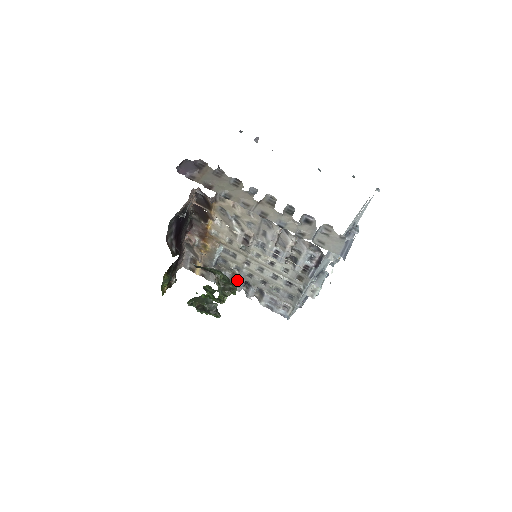
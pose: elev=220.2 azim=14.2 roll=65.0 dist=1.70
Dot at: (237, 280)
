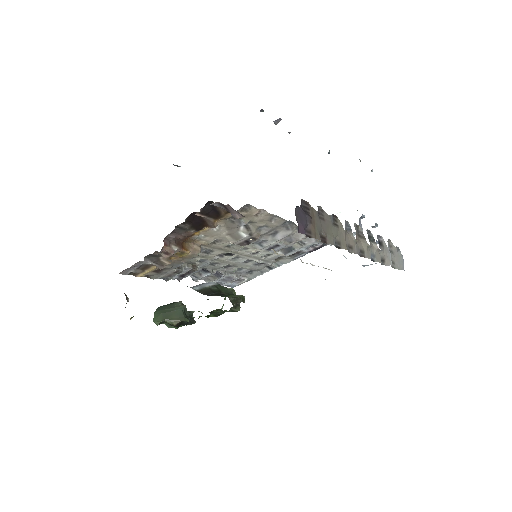
Dot at: occluded
